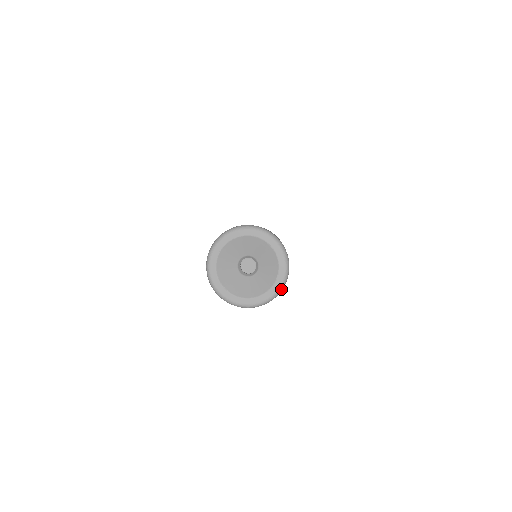
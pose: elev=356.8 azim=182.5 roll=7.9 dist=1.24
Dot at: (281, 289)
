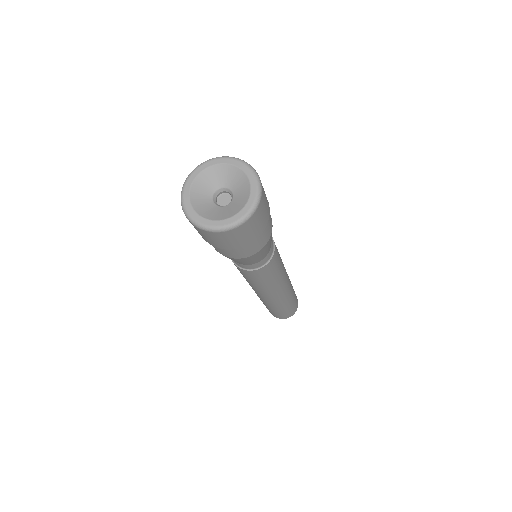
Dot at: (256, 205)
